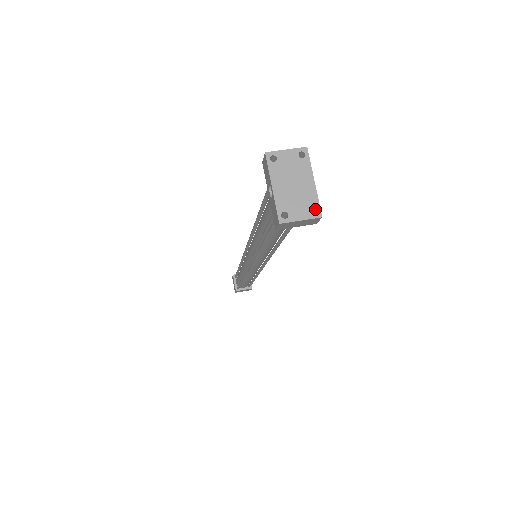
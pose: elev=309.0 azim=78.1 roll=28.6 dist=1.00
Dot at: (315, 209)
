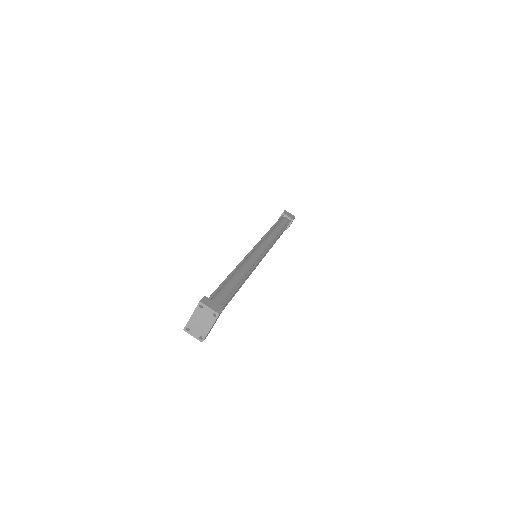
Dot at: (203, 337)
